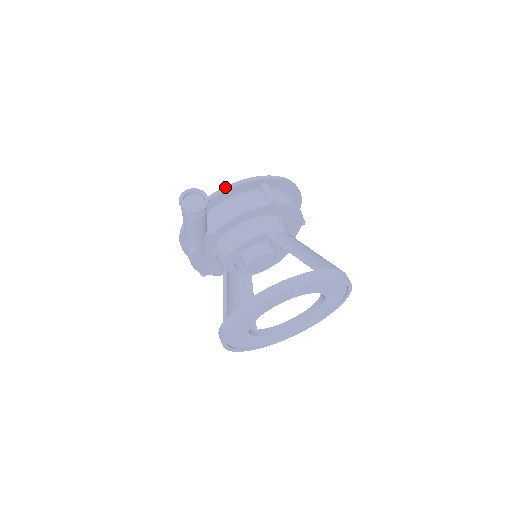
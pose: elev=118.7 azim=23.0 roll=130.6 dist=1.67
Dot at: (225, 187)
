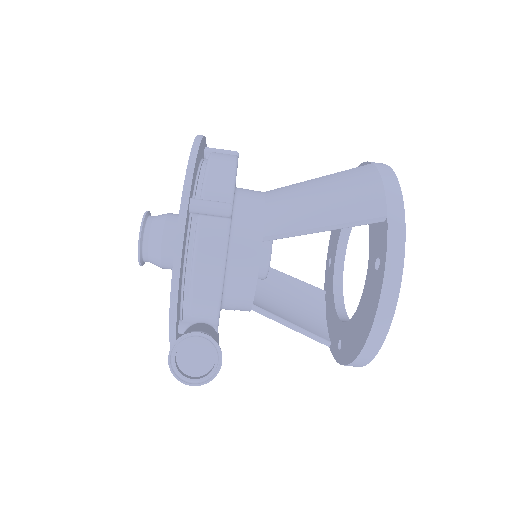
Dot at: (173, 278)
